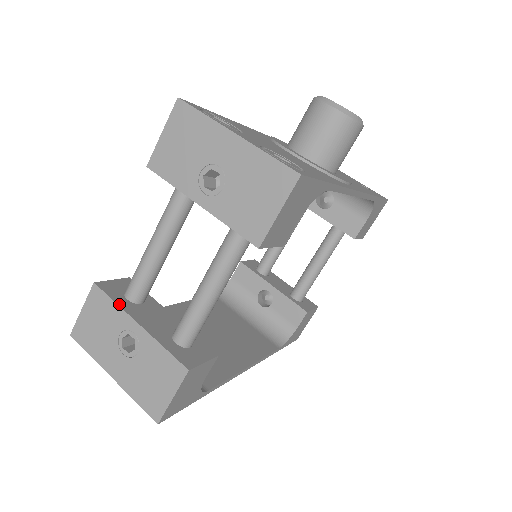
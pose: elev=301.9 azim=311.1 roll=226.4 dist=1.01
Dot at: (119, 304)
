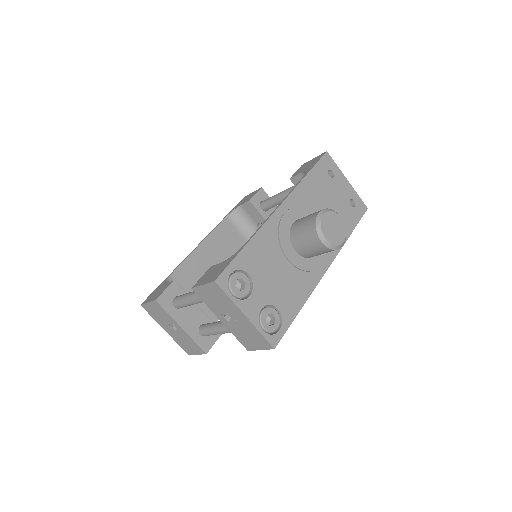
Dot at: (170, 315)
